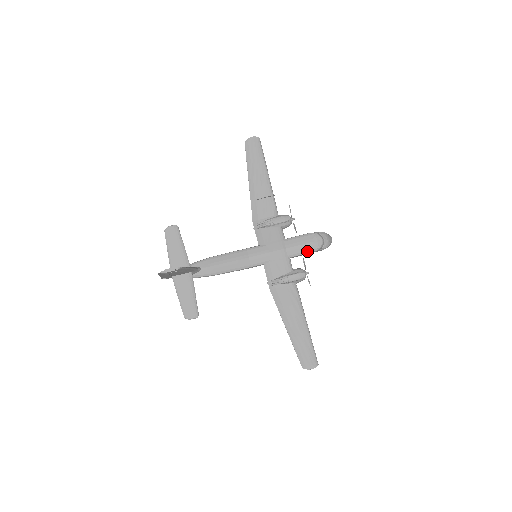
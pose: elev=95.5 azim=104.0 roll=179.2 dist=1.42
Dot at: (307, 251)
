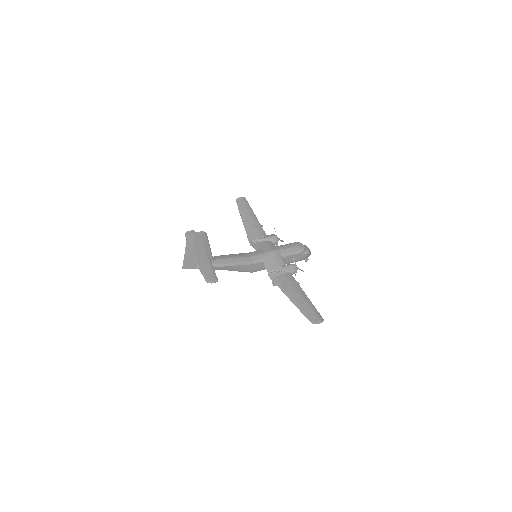
Dot at: (294, 252)
